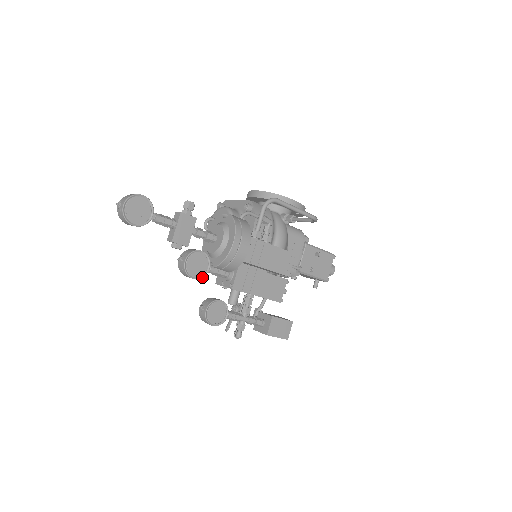
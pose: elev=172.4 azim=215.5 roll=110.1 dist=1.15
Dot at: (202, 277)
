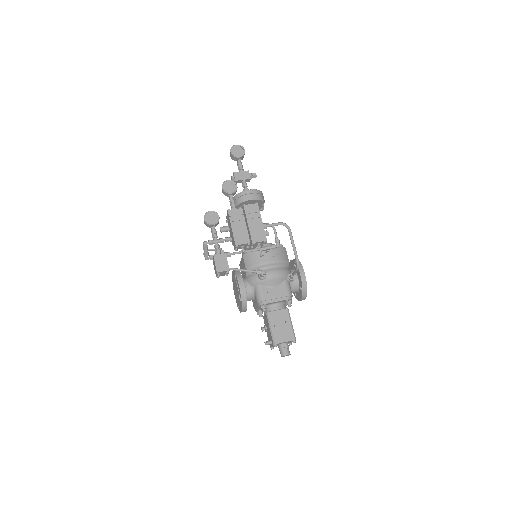
Dot at: (225, 192)
